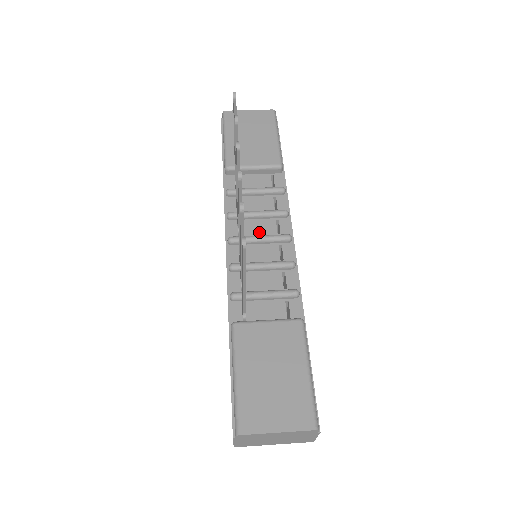
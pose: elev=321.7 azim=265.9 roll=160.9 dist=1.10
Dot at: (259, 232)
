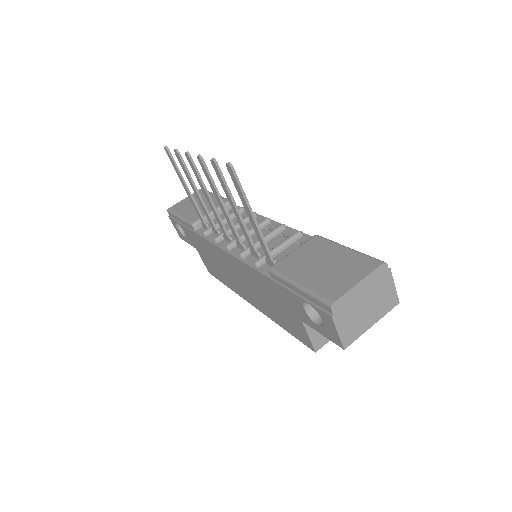
Dot at: occluded
